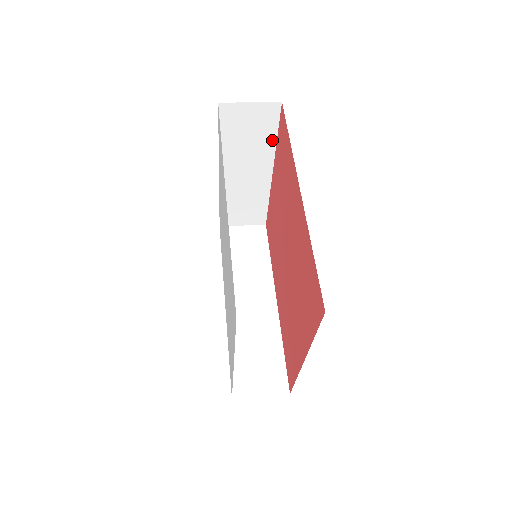
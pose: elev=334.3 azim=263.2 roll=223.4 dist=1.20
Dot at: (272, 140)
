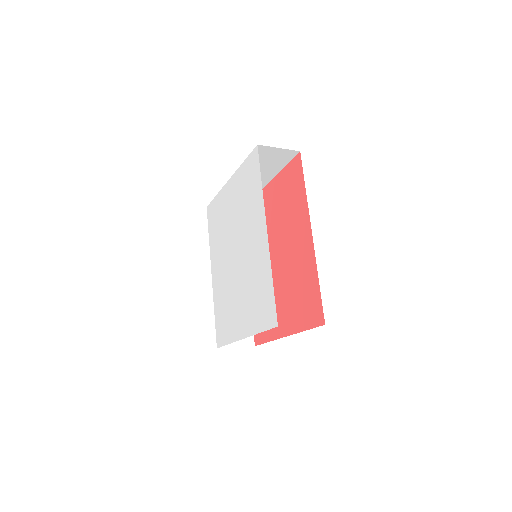
Dot at: (279, 168)
